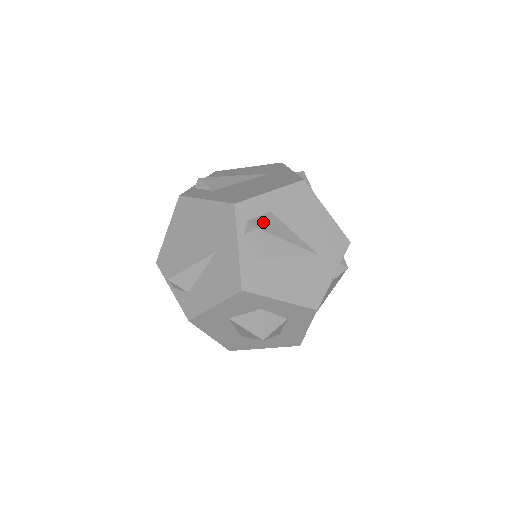
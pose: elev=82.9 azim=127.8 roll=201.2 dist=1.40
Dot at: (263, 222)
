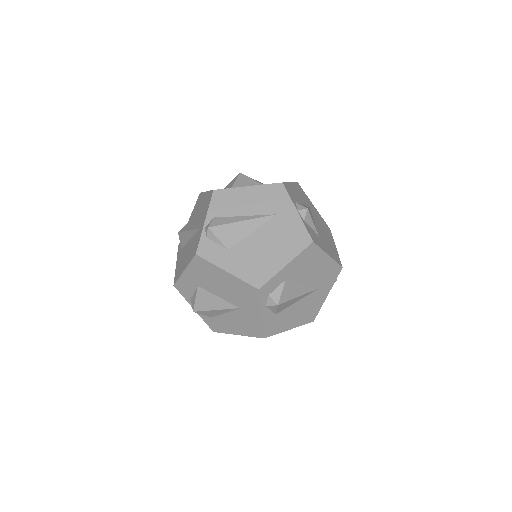
Dot at: (281, 295)
